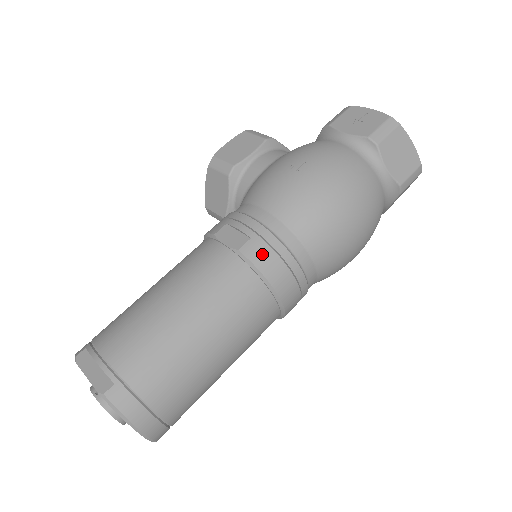
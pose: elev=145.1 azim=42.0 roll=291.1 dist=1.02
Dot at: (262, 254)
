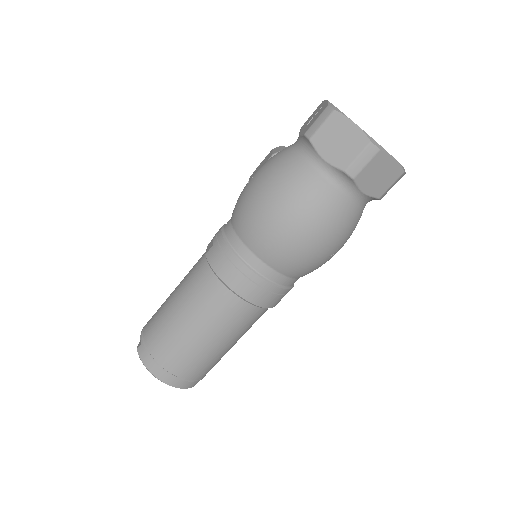
Dot at: (215, 256)
